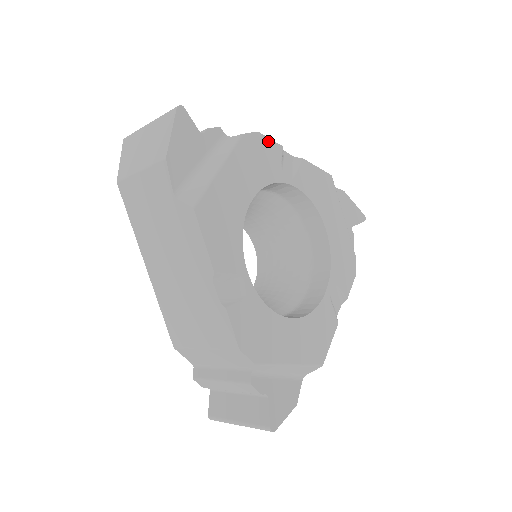
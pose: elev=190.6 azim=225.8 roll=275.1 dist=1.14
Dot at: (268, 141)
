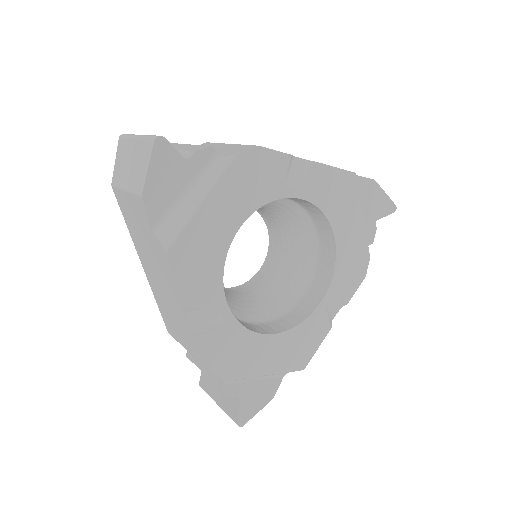
Dot at: (271, 153)
